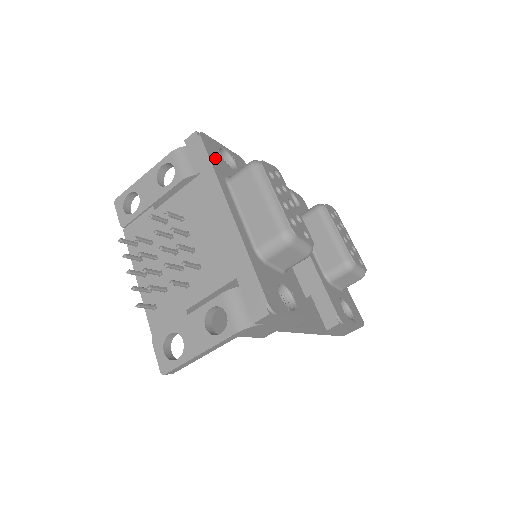
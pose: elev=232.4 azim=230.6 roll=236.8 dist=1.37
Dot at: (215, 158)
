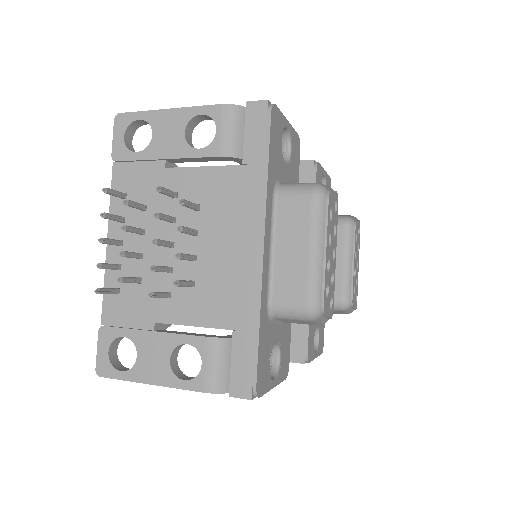
Dot at: (274, 151)
